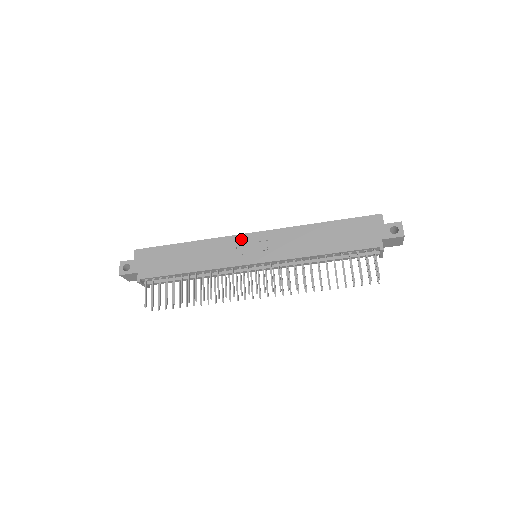
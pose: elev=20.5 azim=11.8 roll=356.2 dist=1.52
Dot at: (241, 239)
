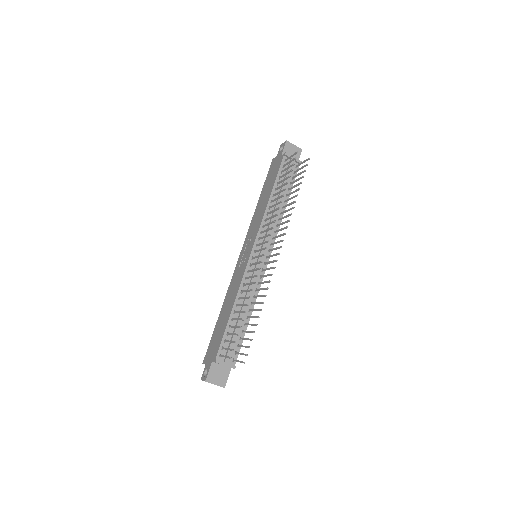
Dot at: (238, 263)
